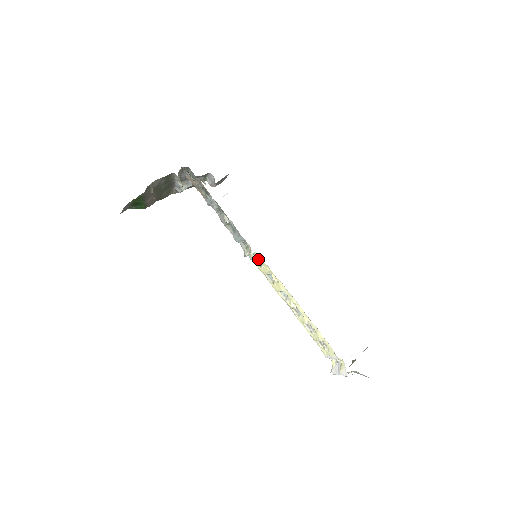
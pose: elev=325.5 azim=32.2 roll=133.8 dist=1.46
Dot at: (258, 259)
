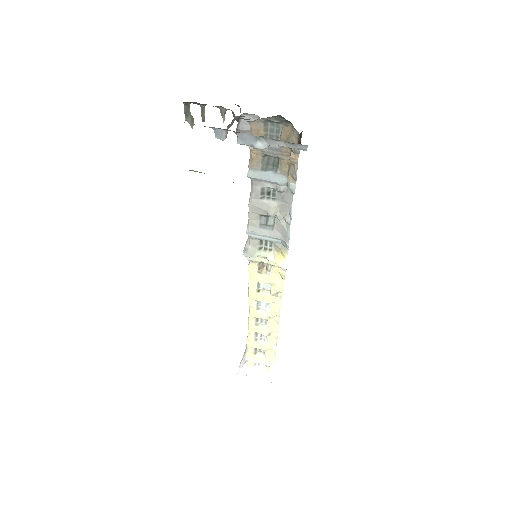
Dot at: (263, 263)
